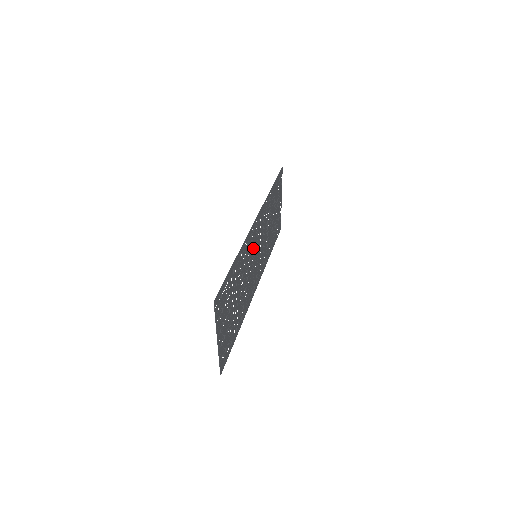
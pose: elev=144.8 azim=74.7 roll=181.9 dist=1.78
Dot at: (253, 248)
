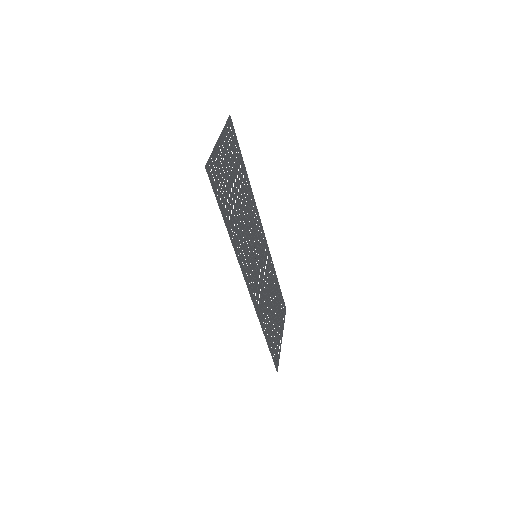
Dot at: (256, 237)
